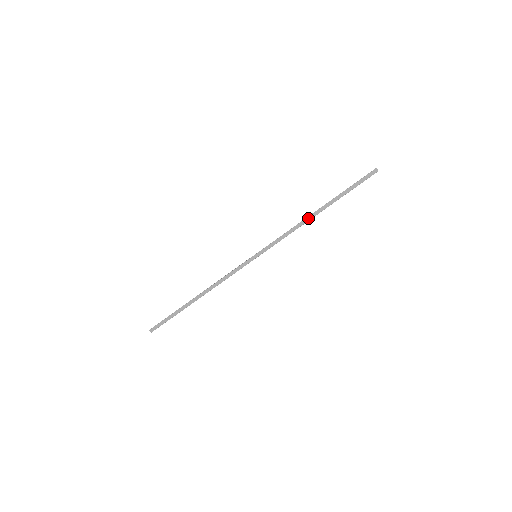
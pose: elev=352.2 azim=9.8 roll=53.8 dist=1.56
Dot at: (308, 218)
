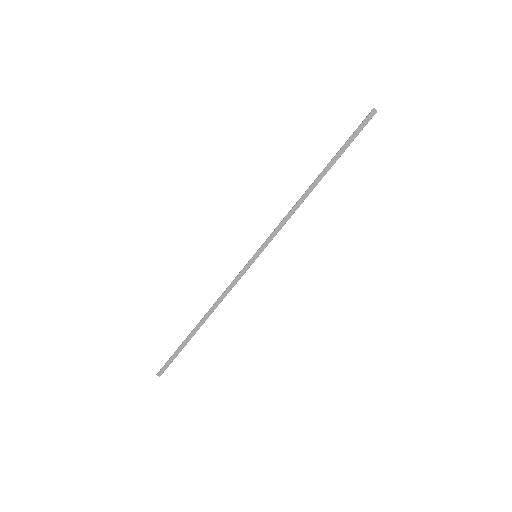
Dot at: (306, 194)
